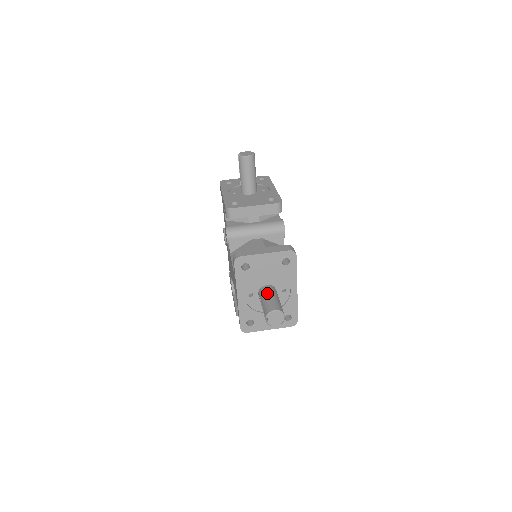
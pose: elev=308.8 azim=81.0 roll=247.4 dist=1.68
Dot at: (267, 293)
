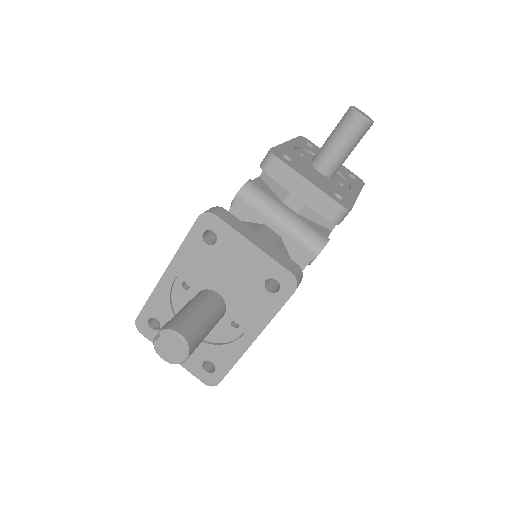
Dot at: (204, 302)
